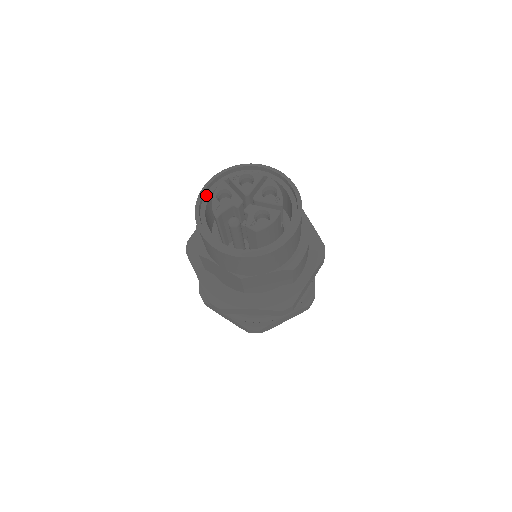
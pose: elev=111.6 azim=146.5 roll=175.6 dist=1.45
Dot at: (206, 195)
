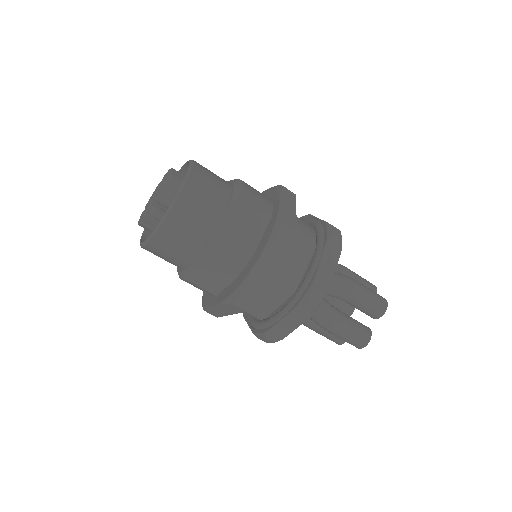
Dot at: occluded
